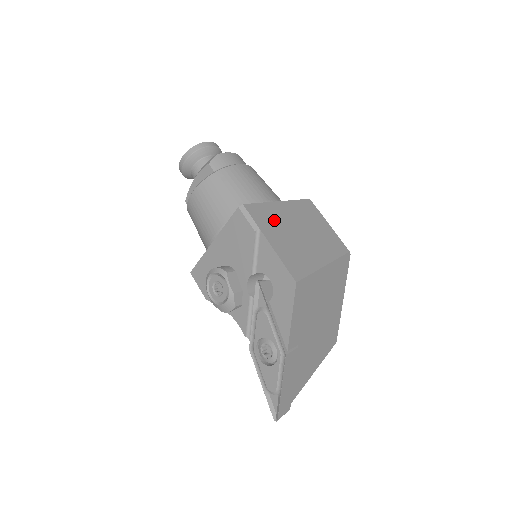
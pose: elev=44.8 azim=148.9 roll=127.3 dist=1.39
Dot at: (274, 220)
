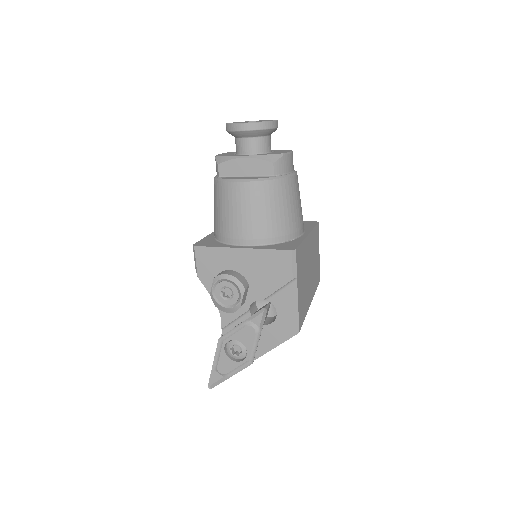
Dot at: (303, 262)
